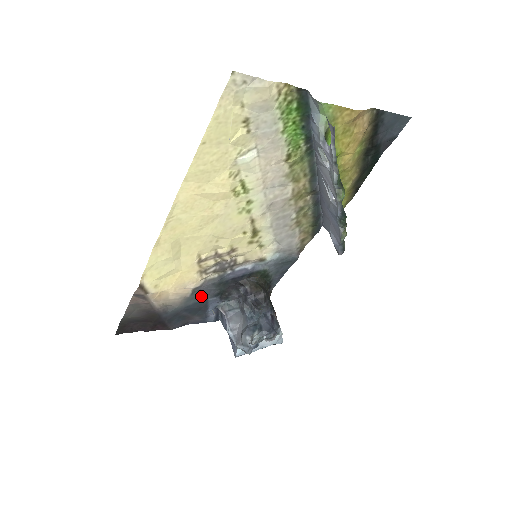
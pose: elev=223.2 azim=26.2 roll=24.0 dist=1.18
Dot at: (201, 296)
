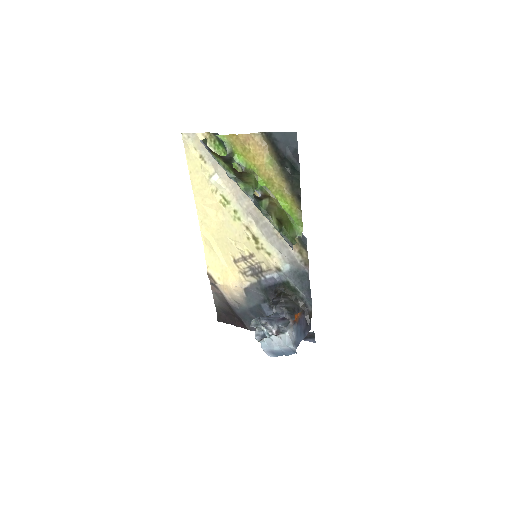
Dot at: (255, 300)
